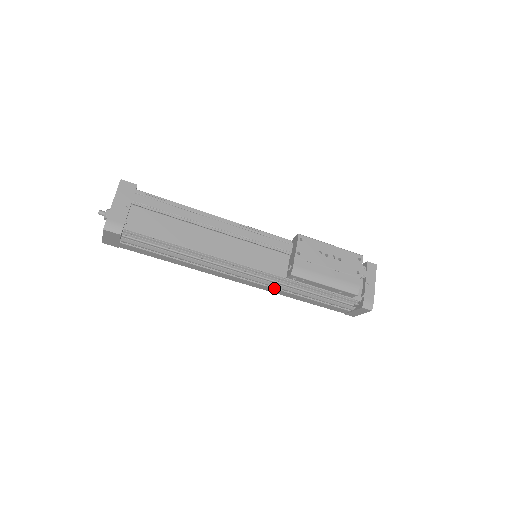
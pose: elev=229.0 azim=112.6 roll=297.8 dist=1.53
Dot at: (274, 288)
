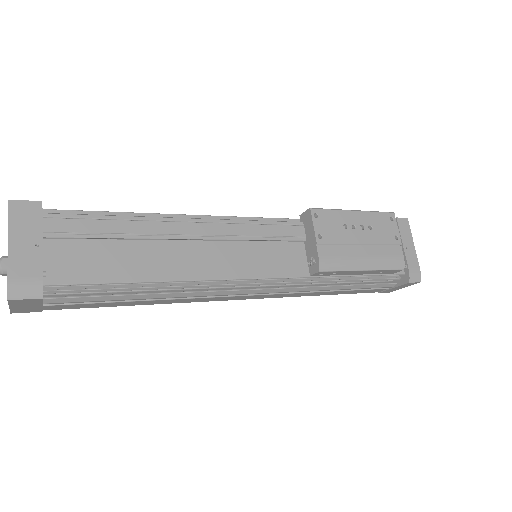
Dot at: (291, 293)
